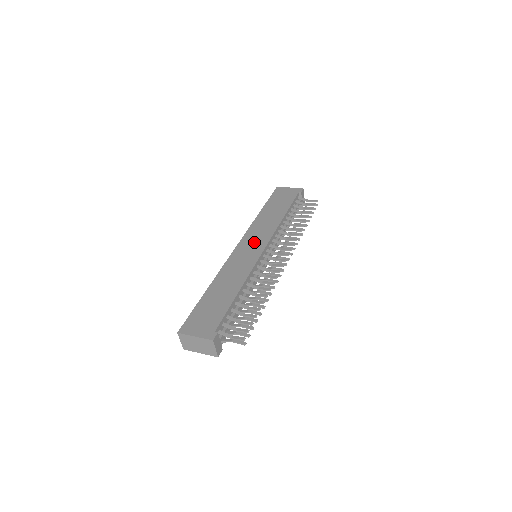
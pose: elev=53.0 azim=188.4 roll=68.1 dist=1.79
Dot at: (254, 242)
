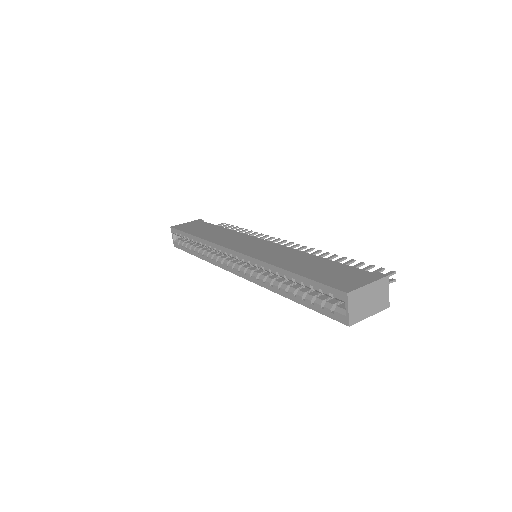
Dot at: (244, 242)
